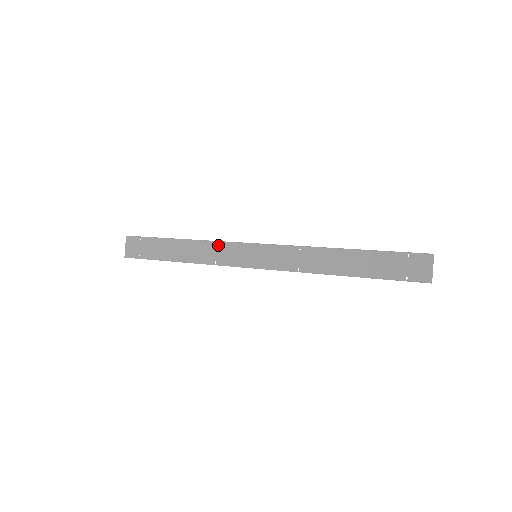
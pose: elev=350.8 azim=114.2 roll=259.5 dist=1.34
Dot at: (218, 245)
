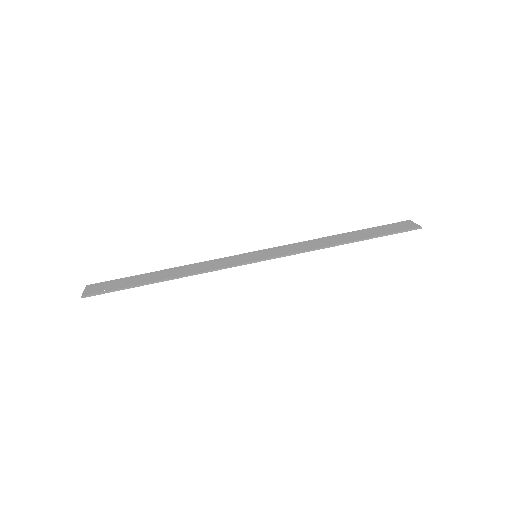
Dot at: (212, 269)
